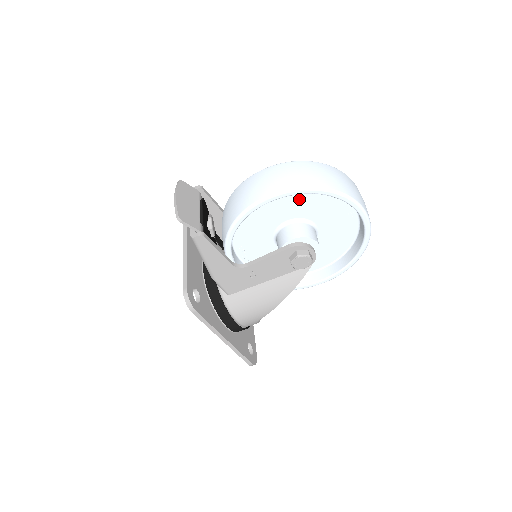
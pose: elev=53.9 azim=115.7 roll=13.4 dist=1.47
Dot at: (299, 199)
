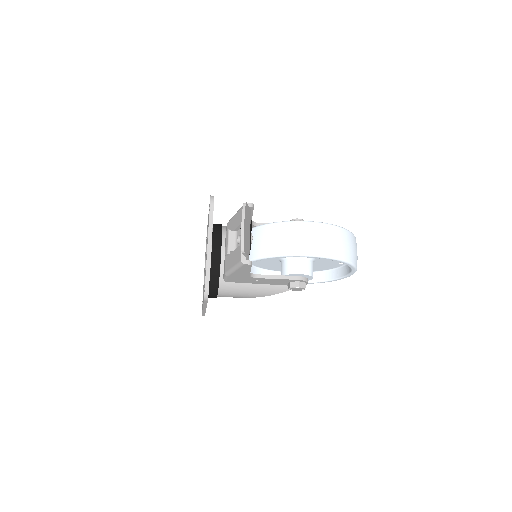
Dot at: occluded
